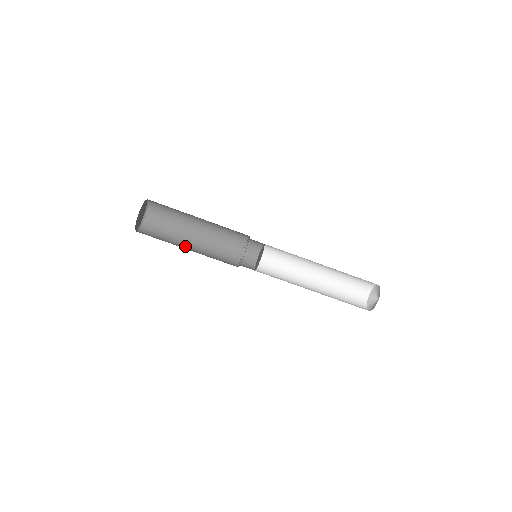
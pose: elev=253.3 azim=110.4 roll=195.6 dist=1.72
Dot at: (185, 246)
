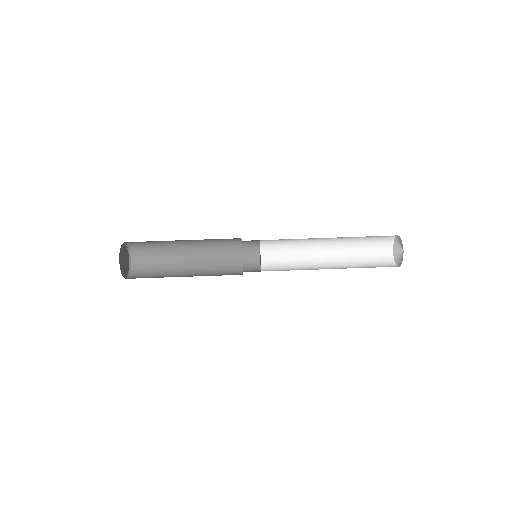
Dot at: occluded
